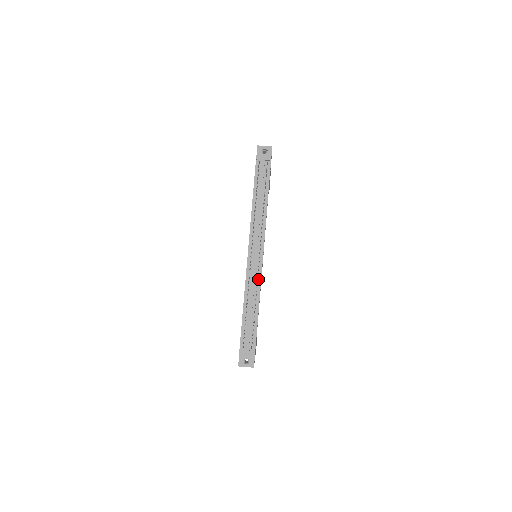
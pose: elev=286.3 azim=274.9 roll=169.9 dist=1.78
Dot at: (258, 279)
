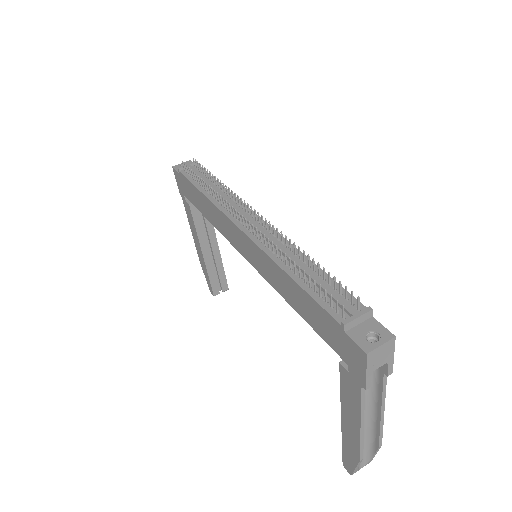
Dot at: (279, 240)
